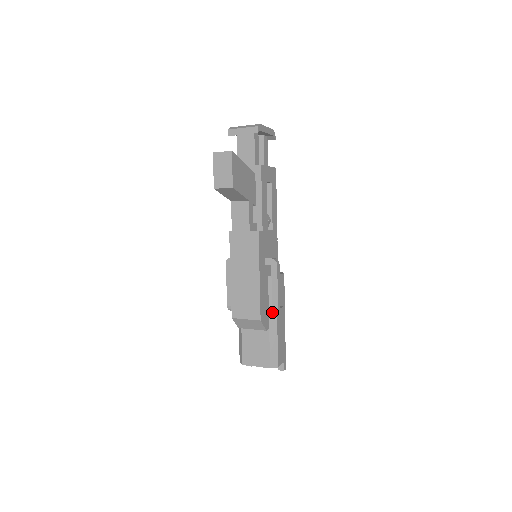
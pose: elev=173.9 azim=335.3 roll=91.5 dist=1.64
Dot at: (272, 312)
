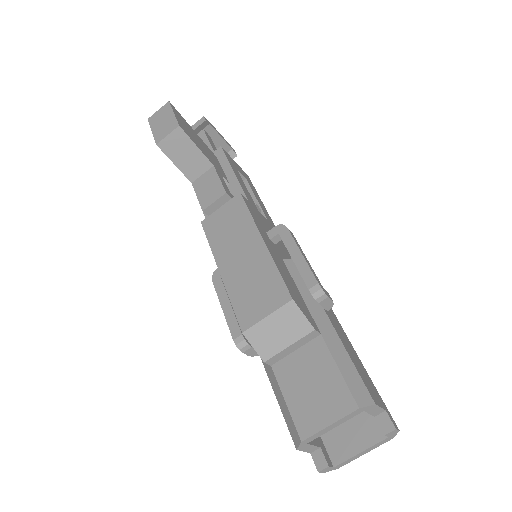
Dot at: (313, 307)
